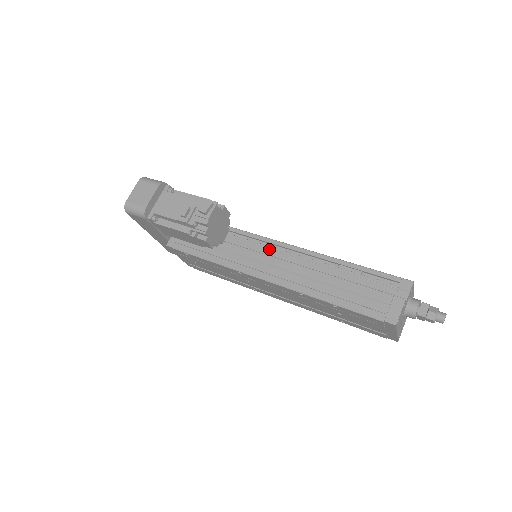
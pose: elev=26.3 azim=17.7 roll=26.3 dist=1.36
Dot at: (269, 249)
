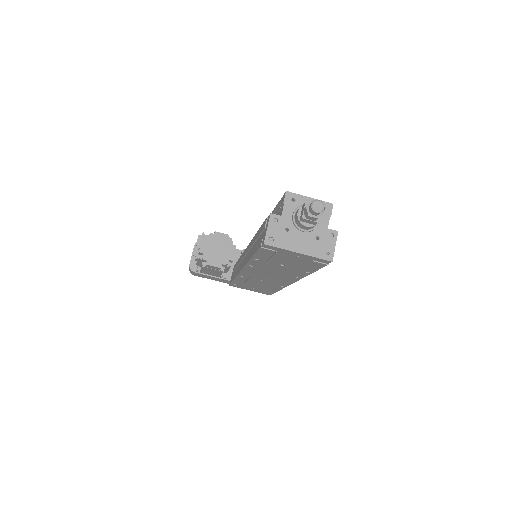
Dot at: occluded
